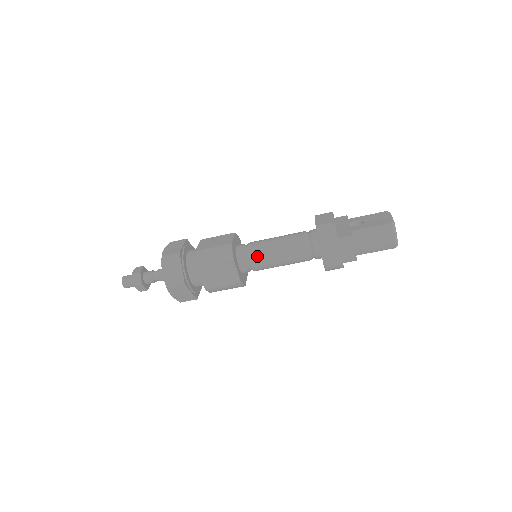
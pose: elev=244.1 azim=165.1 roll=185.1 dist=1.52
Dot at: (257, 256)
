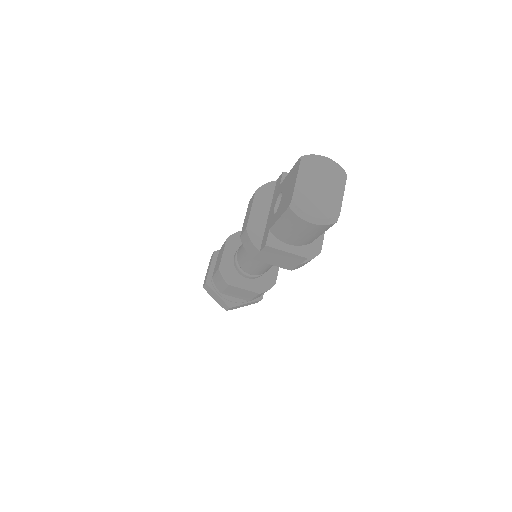
Dot at: (246, 269)
